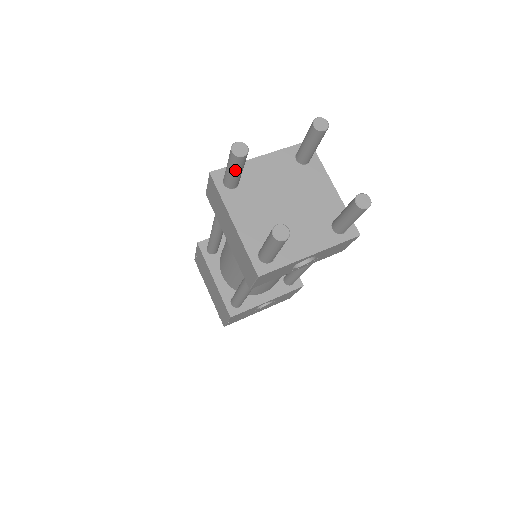
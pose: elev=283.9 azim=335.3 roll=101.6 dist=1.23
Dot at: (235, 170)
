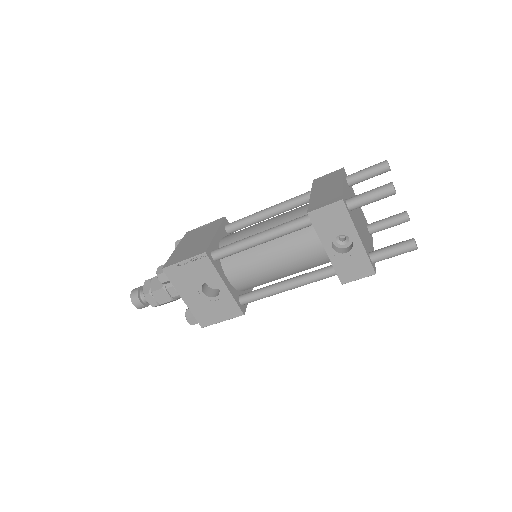
Dot at: (371, 171)
